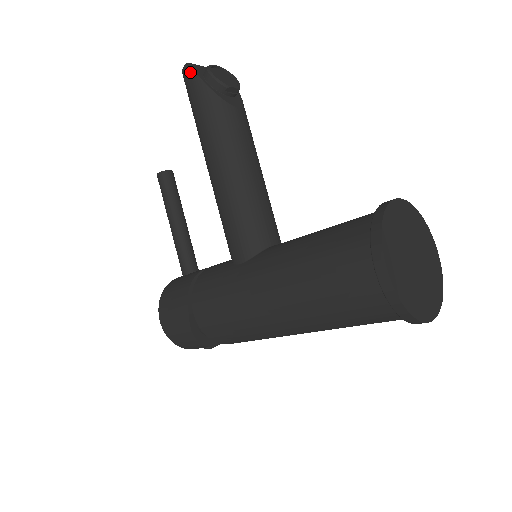
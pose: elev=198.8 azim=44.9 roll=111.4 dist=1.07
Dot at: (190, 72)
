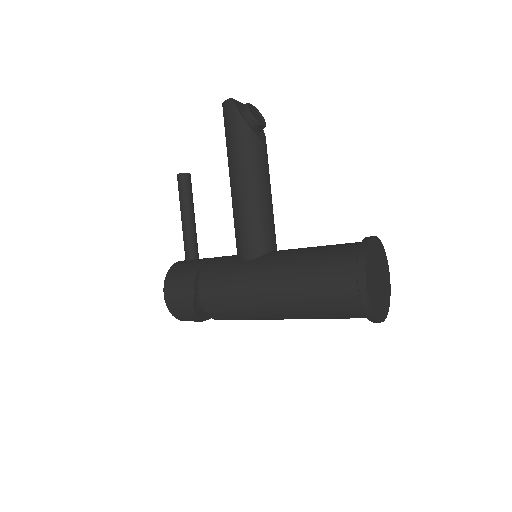
Dot at: (232, 106)
